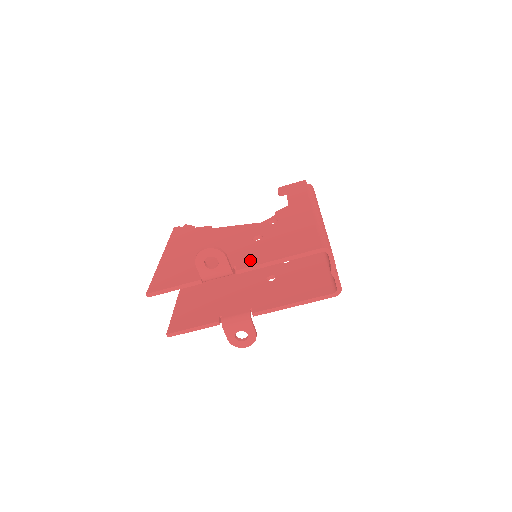
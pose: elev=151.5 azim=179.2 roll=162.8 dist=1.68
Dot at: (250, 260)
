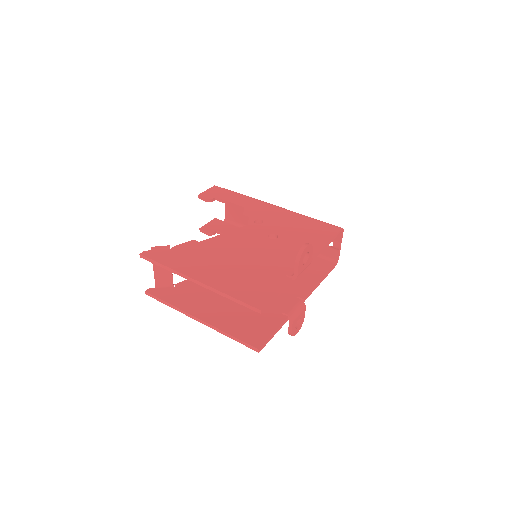
Dot at: occluded
